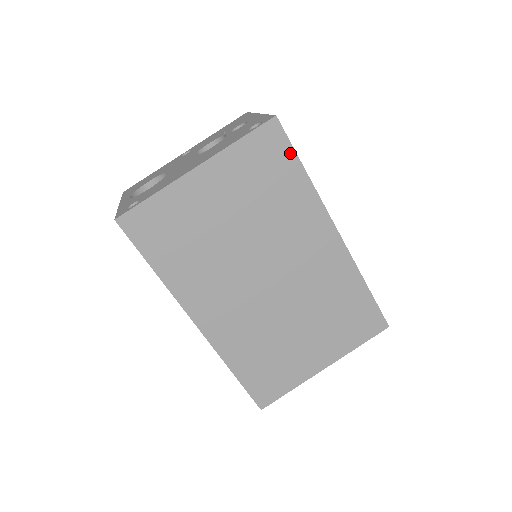
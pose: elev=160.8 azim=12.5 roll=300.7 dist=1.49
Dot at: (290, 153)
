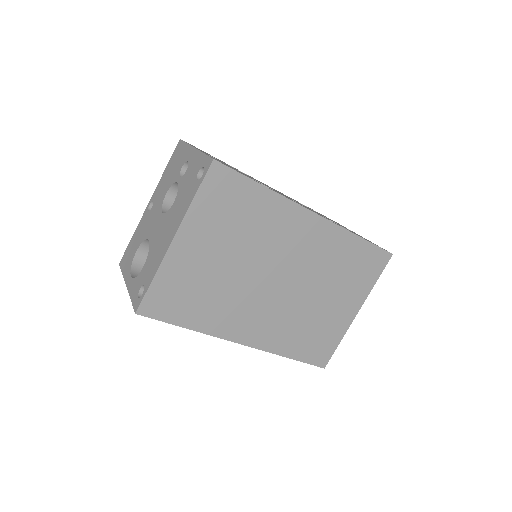
Dot at: (242, 180)
